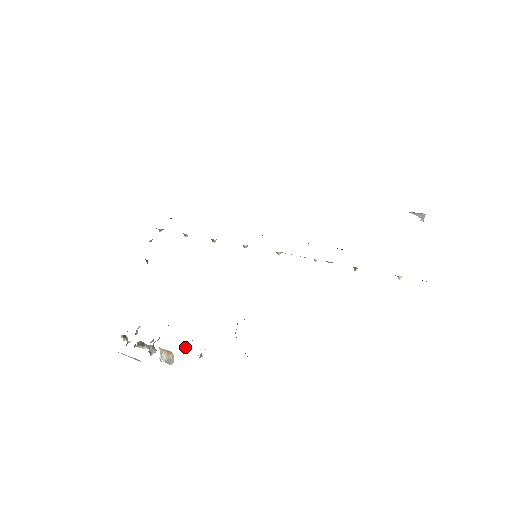
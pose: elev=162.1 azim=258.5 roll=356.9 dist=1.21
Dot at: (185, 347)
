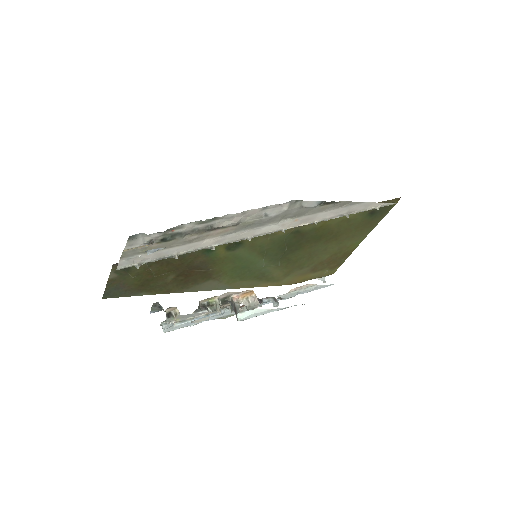
Dot at: occluded
